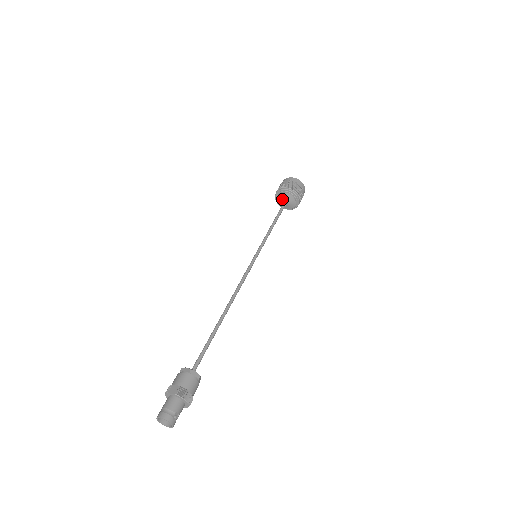
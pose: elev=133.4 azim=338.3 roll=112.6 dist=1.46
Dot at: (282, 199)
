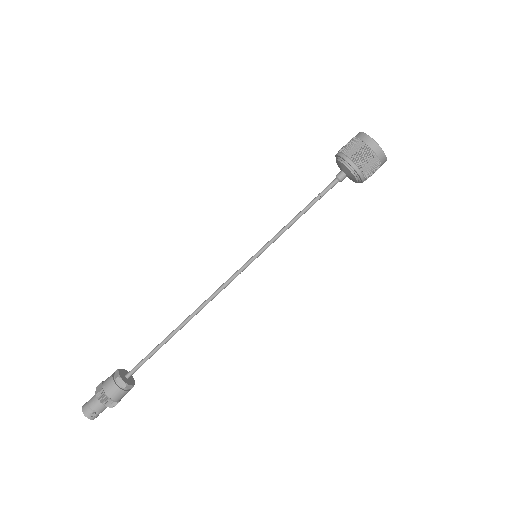
Dot at: (340, 168)
